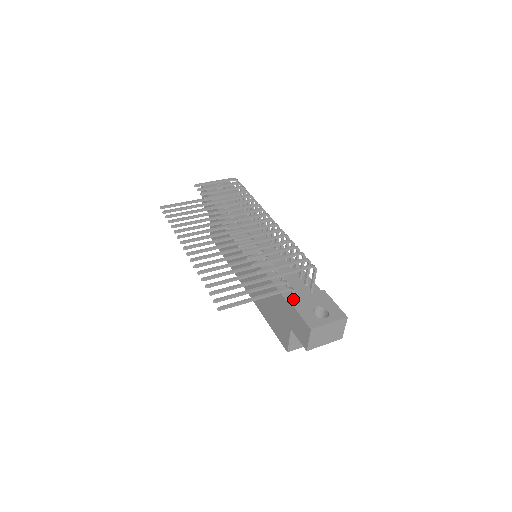
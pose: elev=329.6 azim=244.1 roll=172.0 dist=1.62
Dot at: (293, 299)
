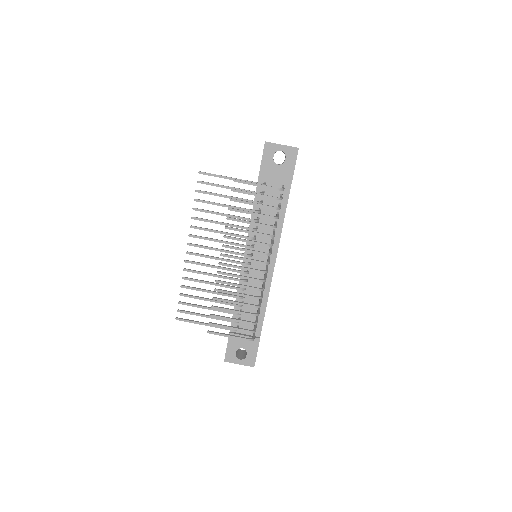
Dot at: (233, 334)
